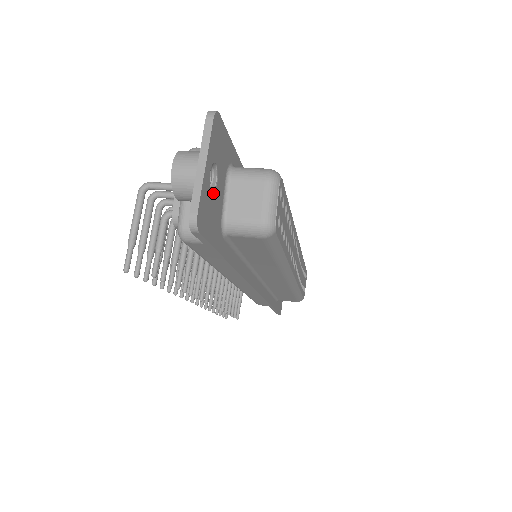
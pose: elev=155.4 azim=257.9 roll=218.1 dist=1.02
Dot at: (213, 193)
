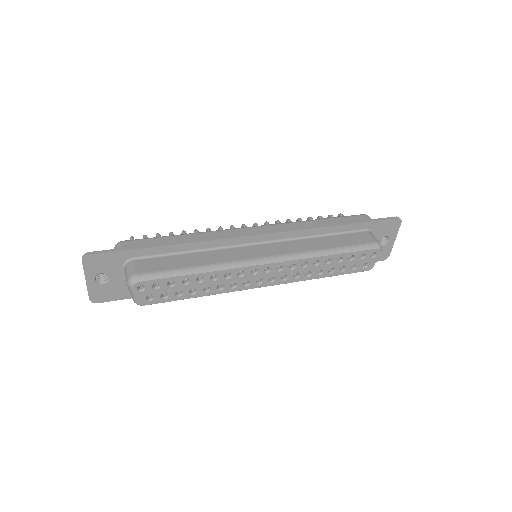
Dot at: (106, 284)
